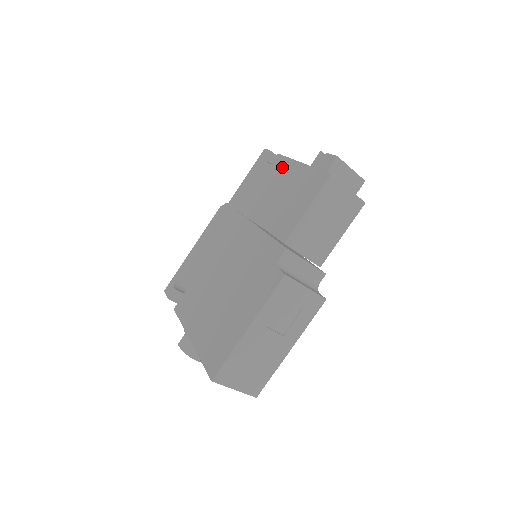
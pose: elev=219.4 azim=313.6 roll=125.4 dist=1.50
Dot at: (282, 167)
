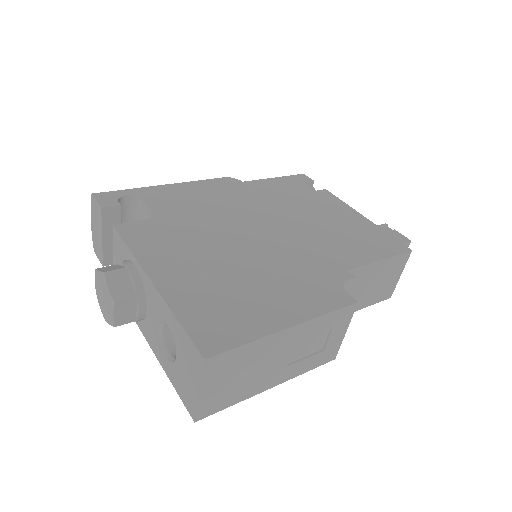
Dot at: (335, 203)
